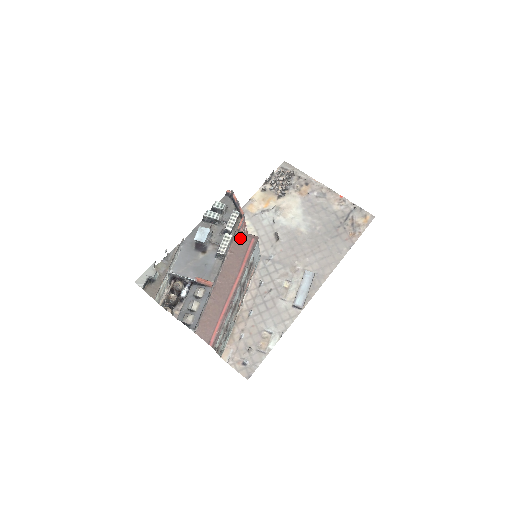
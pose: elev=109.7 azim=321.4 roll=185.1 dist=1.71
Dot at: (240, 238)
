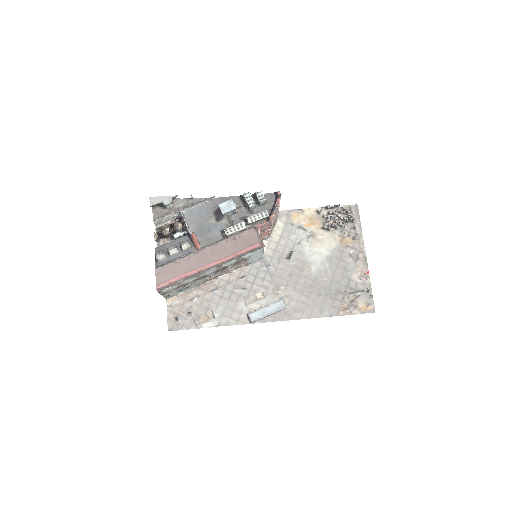
Dot at: (251, 234)
